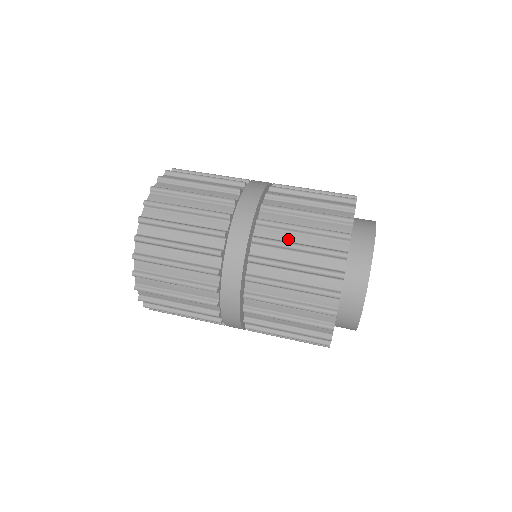
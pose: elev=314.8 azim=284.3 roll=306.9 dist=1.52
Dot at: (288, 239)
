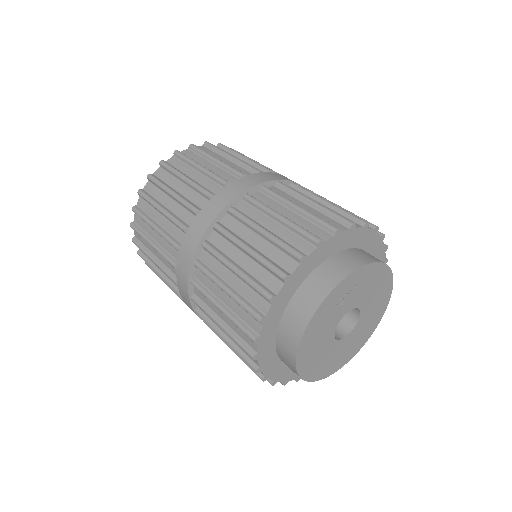
Dot at: (215, 311)
